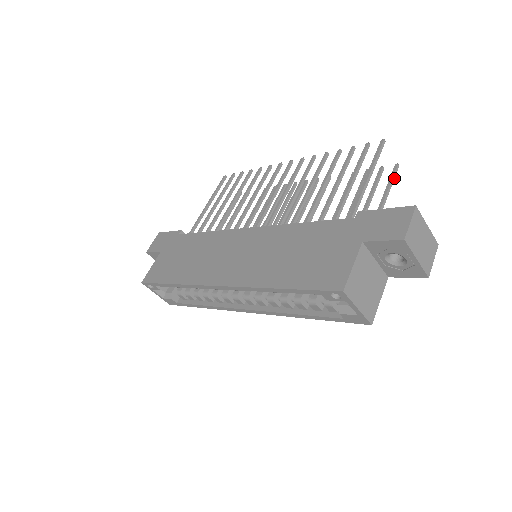
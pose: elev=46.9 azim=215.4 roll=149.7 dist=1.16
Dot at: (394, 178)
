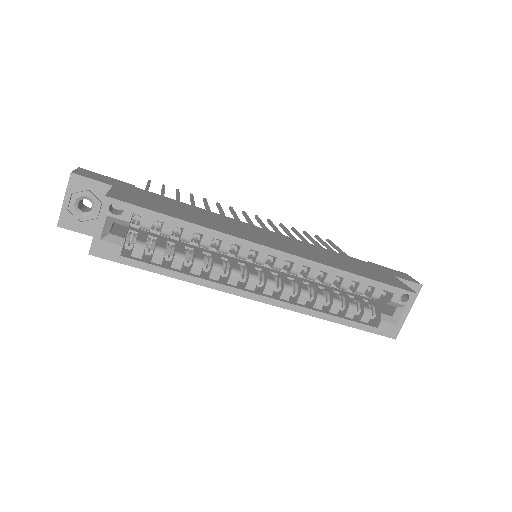
Dot at: occluded
